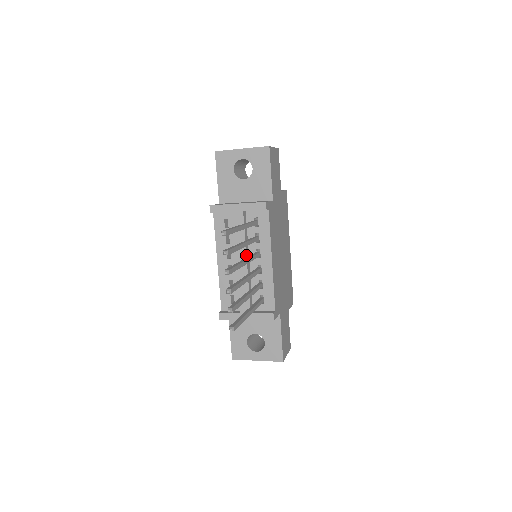
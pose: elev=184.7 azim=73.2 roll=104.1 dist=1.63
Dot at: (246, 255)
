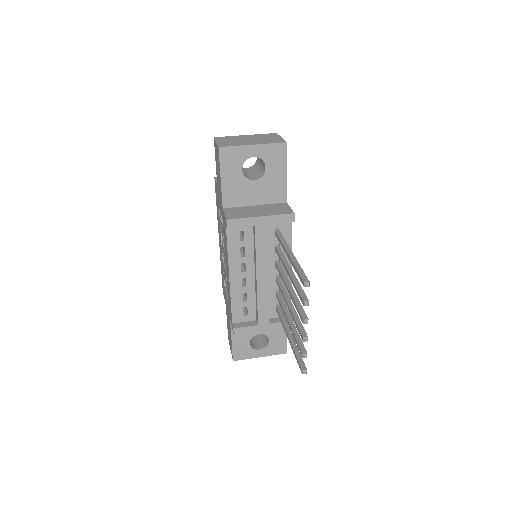
Dot at: occluded
